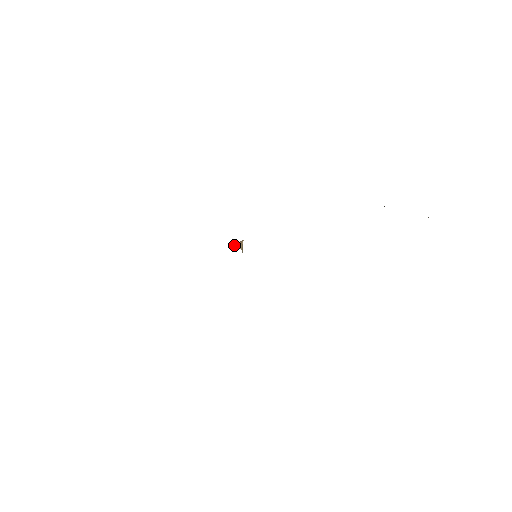
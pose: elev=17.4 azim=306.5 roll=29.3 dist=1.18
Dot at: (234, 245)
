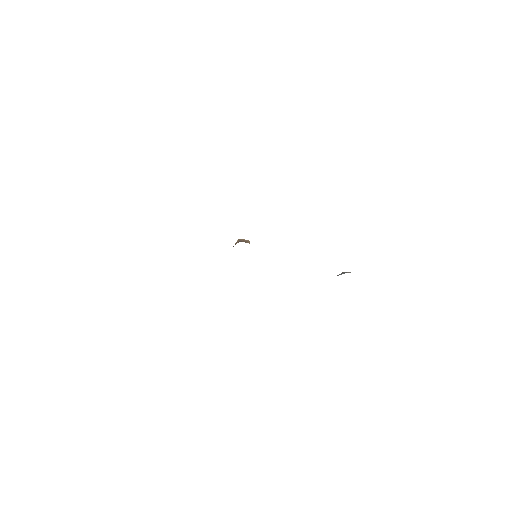
Dot at: (239, 239)
